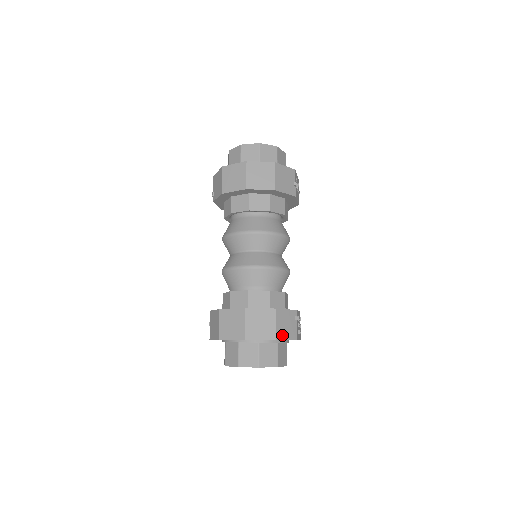
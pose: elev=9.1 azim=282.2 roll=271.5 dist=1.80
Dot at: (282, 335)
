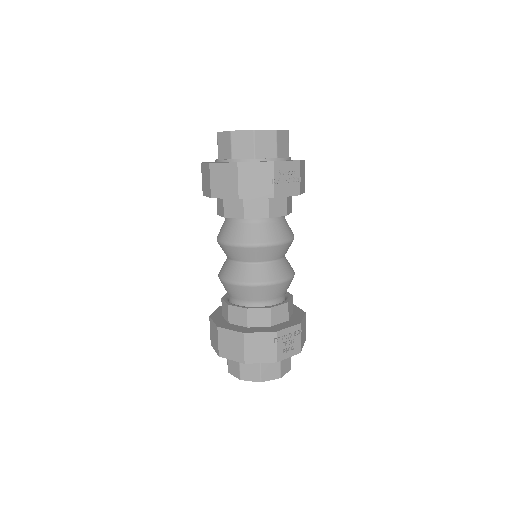
Dot at: (254, 358)
